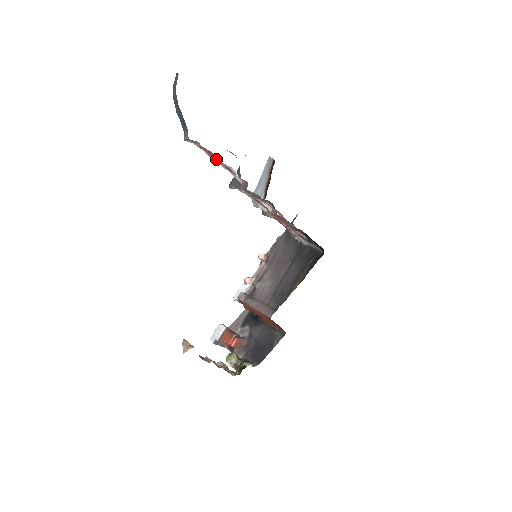
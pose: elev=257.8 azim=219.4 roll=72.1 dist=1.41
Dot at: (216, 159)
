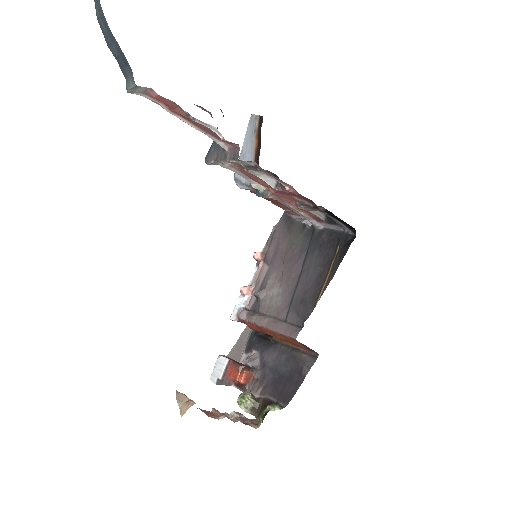
Dot at: (184, 115)
